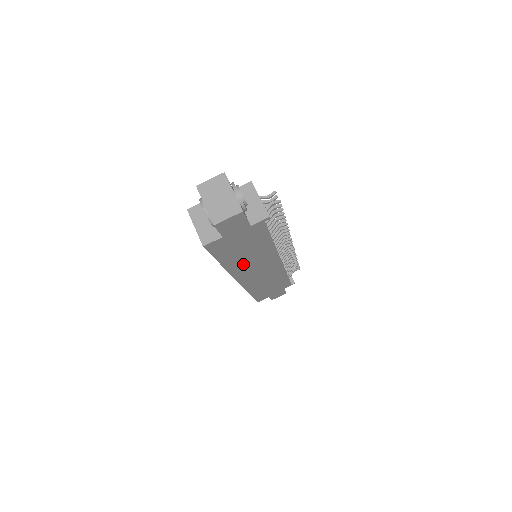
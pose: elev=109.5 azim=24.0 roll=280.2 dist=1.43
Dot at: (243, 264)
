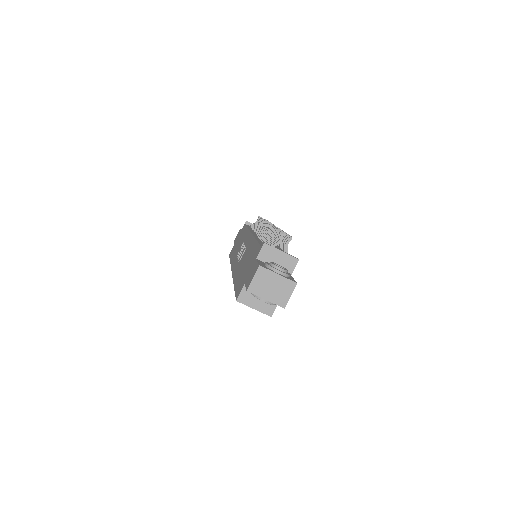
Dot at: occluded
